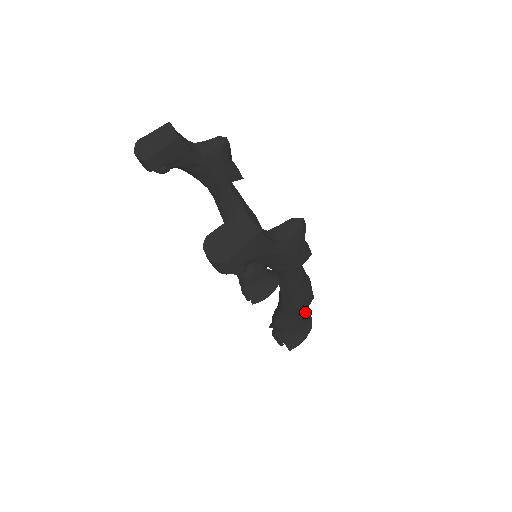
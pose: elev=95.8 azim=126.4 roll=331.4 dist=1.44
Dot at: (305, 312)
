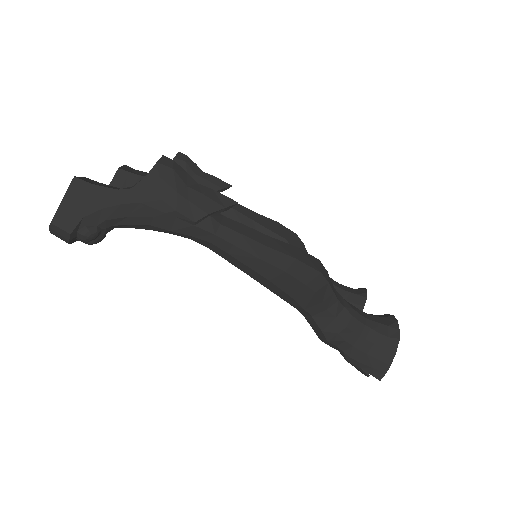
Dot at: (385, 317)
